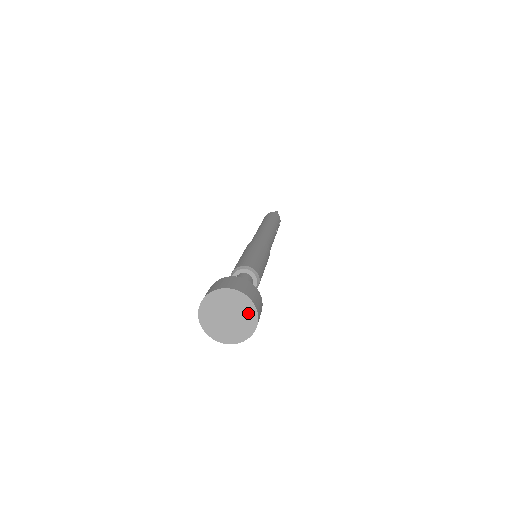
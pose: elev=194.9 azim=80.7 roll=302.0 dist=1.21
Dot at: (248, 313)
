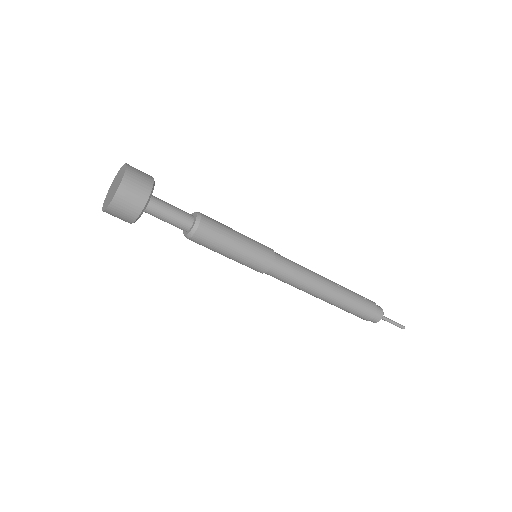
Dot at: (123, 172)
